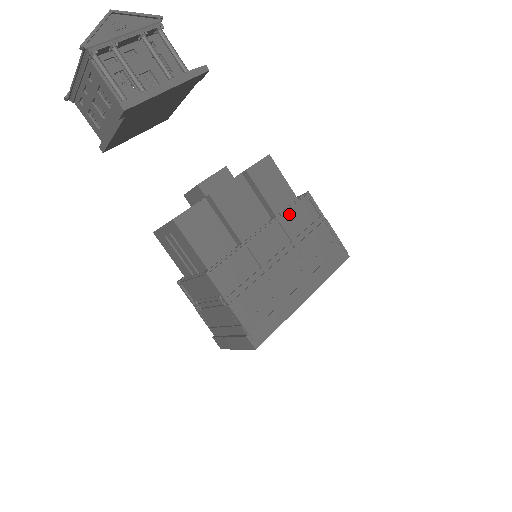
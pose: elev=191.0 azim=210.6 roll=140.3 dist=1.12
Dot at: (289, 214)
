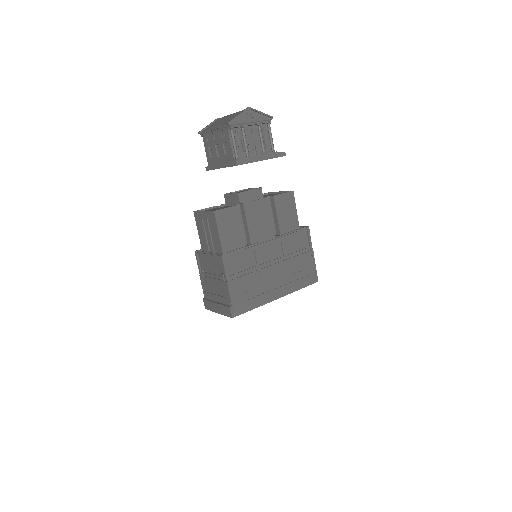
Dot at: (290, 237)
